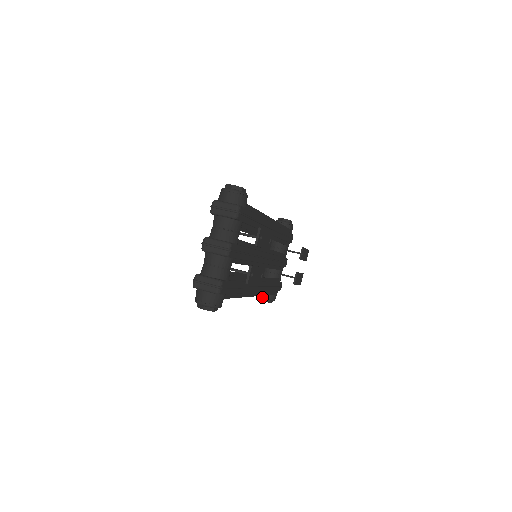
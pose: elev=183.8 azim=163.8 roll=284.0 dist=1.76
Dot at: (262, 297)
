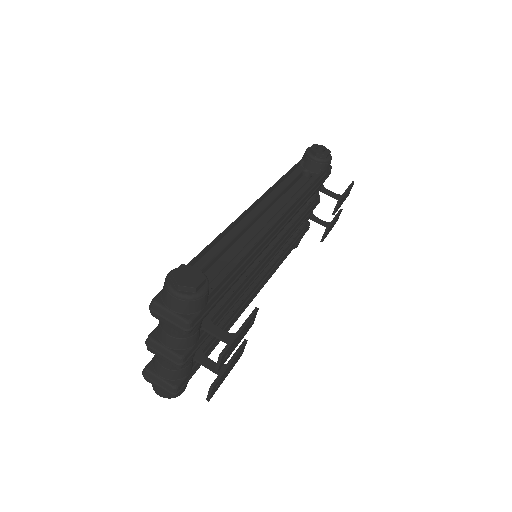
Dot at: occluded
